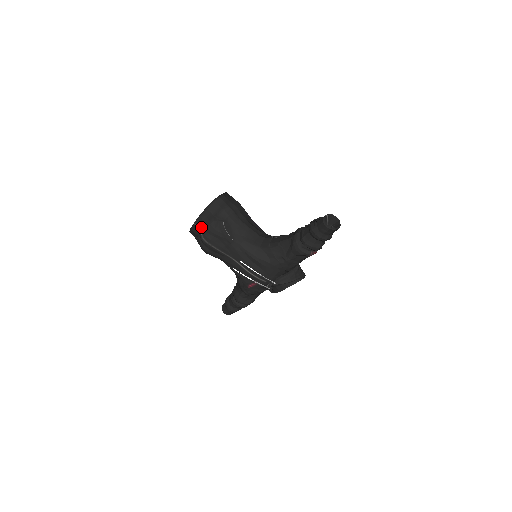
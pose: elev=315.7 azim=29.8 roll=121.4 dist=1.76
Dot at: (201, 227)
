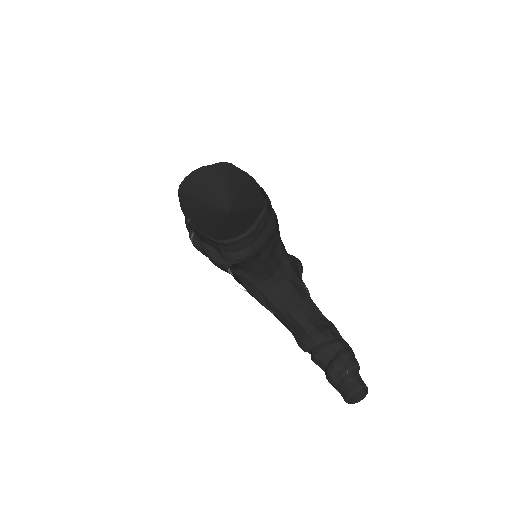
Dot at: (196, 234)
